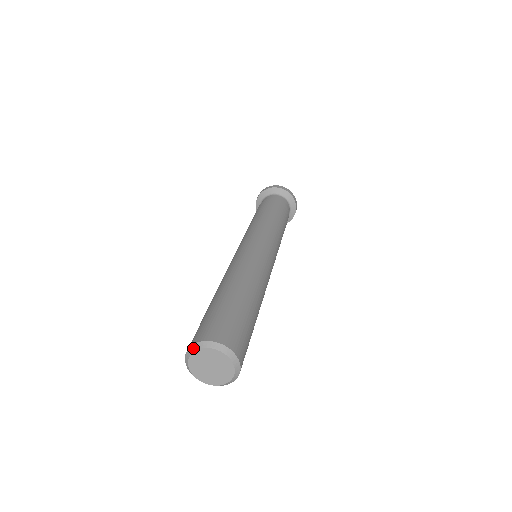
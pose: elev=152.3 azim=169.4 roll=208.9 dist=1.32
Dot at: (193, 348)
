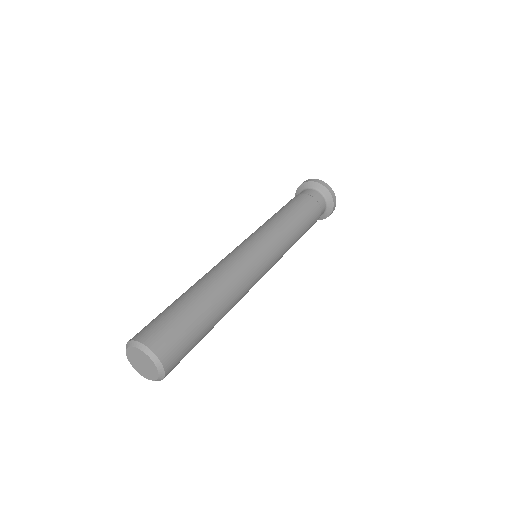
Dot at: (127, 345)
